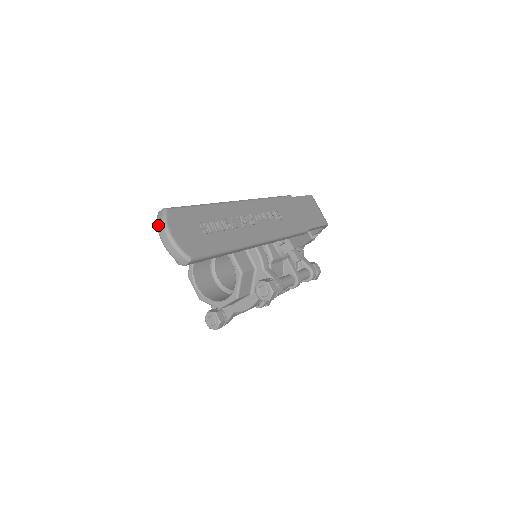
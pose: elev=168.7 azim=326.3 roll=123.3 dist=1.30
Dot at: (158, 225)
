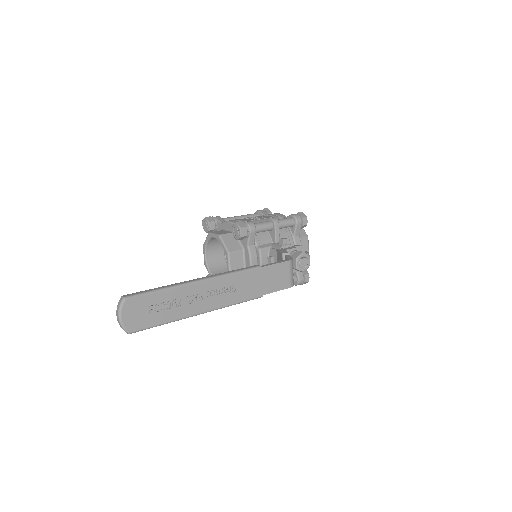
Dot at: (117, 306)
